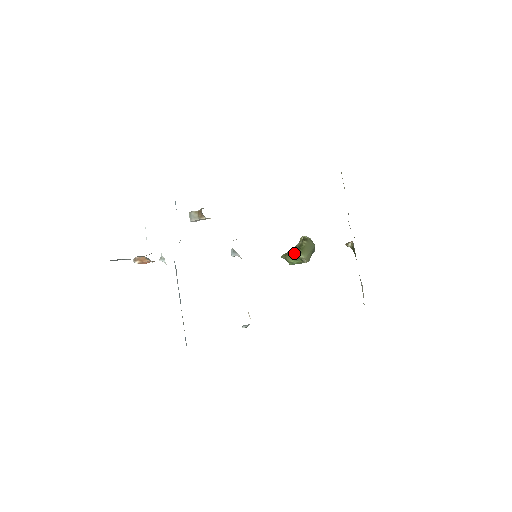
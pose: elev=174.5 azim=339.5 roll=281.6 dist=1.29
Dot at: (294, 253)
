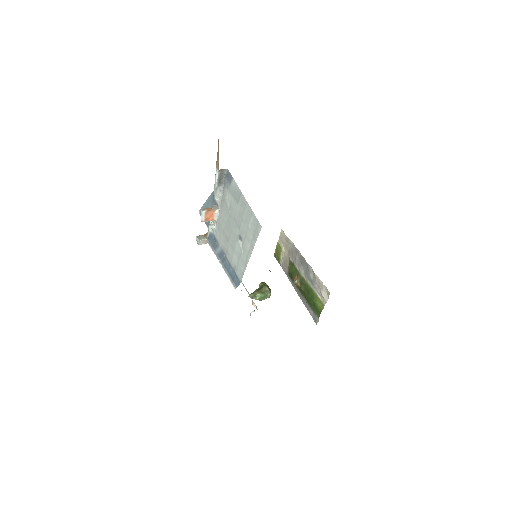
Dot at: (260, 289)
